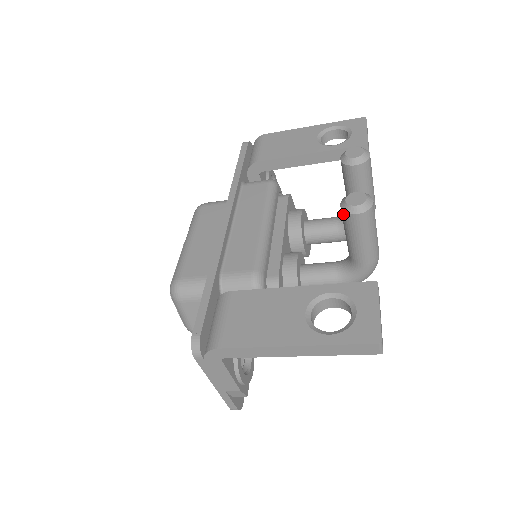
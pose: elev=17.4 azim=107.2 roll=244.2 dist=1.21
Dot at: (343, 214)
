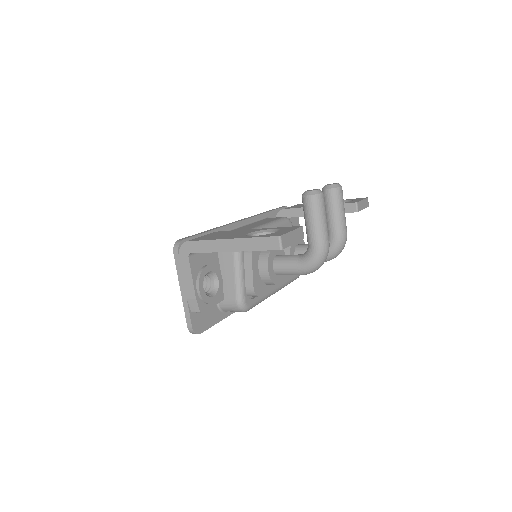
Dot at: (302, 199)
